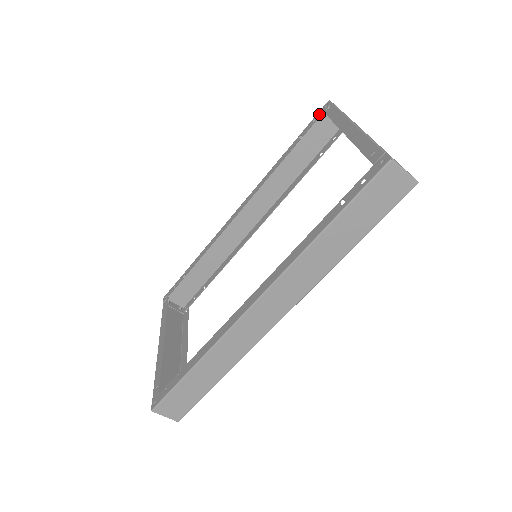
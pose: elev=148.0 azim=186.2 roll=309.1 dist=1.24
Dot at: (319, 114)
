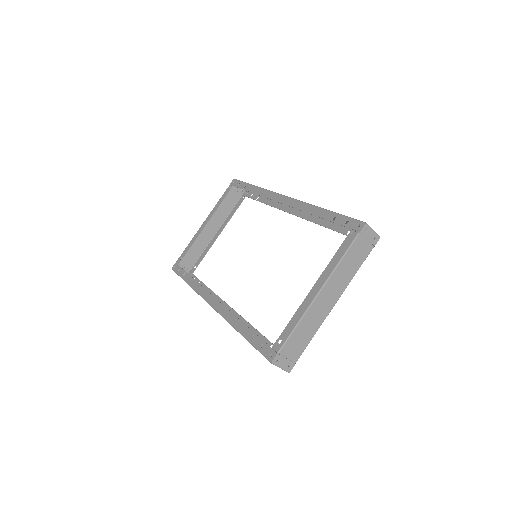
Dot at: (351, 224)
